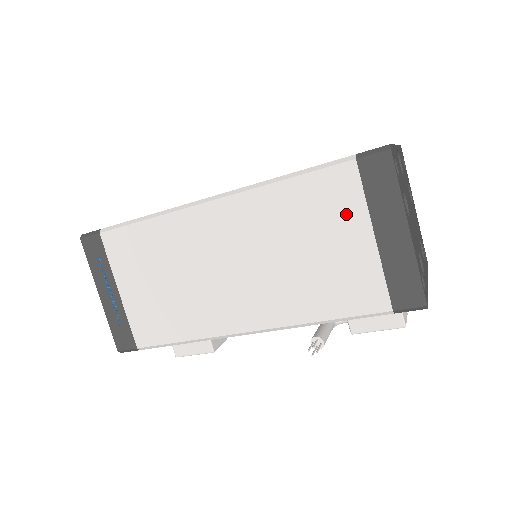
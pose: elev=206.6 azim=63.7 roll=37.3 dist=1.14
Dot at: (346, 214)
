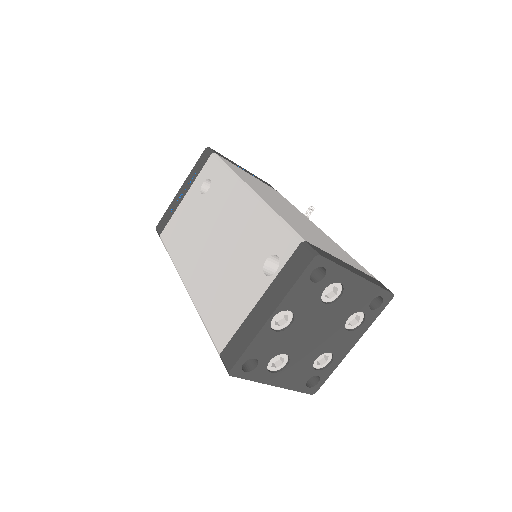
Dot at: occluded
